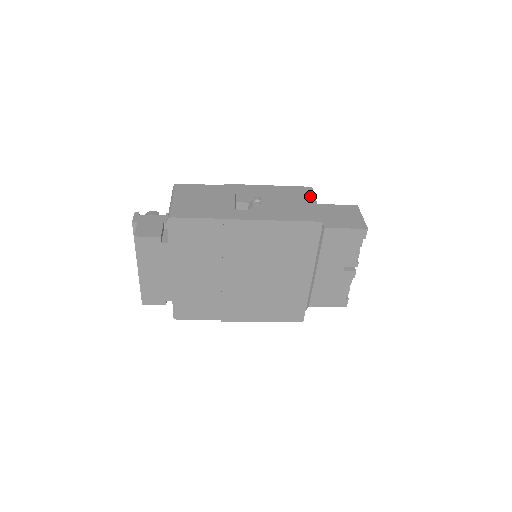
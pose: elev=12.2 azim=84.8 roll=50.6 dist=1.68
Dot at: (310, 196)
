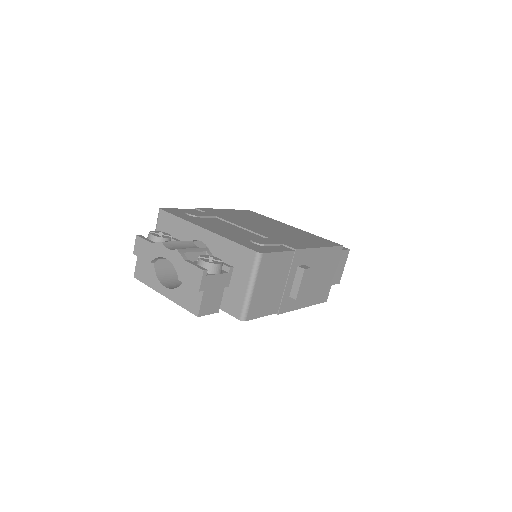
Dot at: (336, 263)
